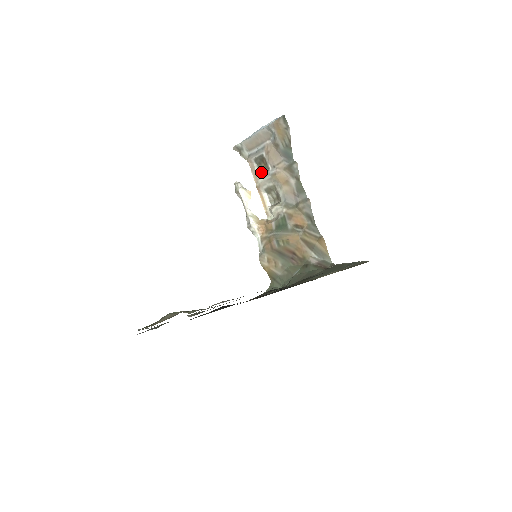
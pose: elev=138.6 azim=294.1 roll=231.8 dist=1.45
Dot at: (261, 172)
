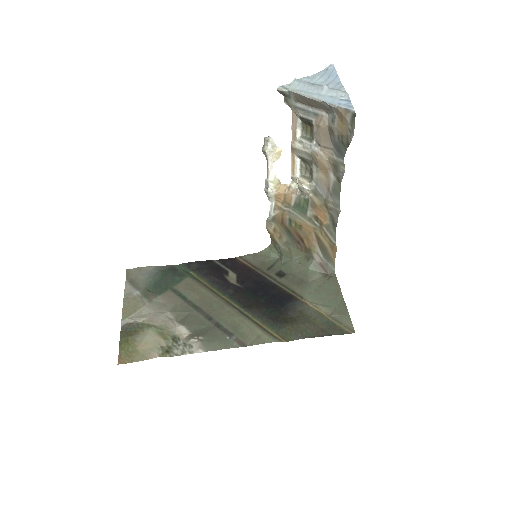
Dot at: (303, 132)
